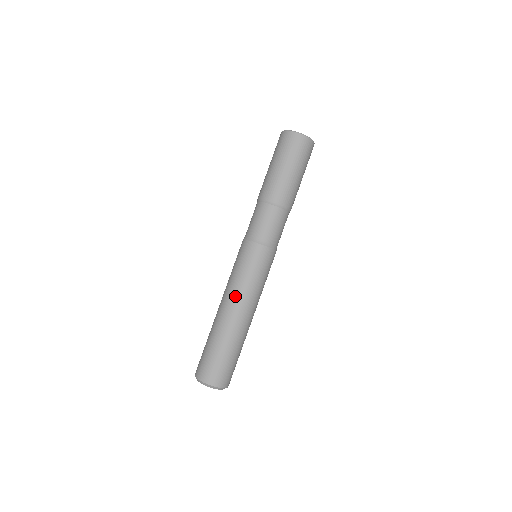
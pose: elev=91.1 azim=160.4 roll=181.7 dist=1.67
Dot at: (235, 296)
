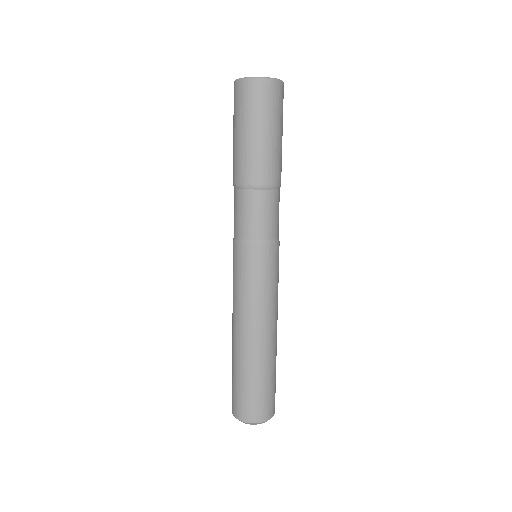
Dot at: (265, 317)
